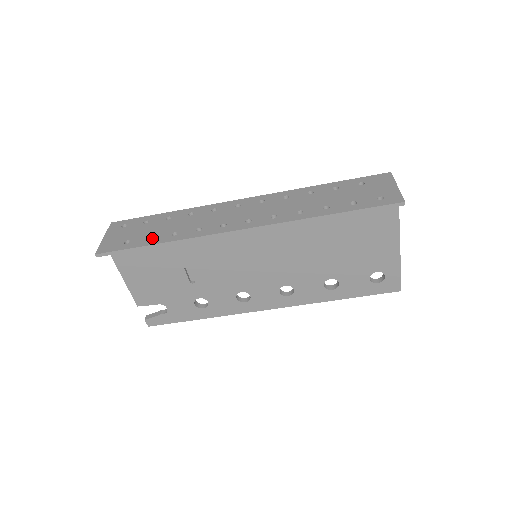
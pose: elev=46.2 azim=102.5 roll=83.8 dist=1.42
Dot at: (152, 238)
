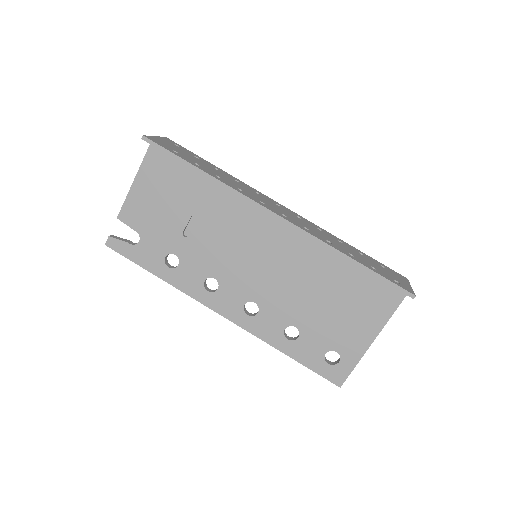
Dot at: occluded
